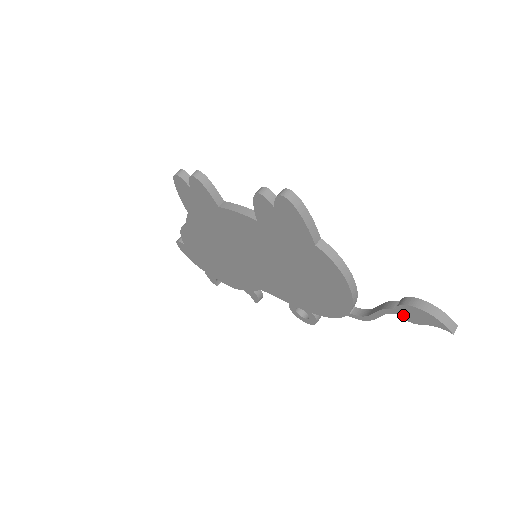
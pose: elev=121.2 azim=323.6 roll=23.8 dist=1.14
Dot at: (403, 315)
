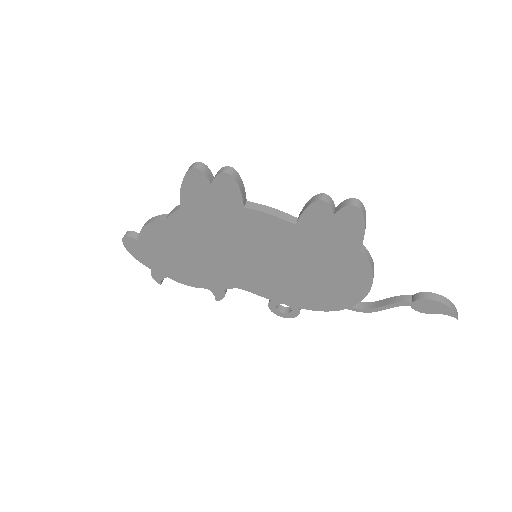
Dot at: (416, 307)
